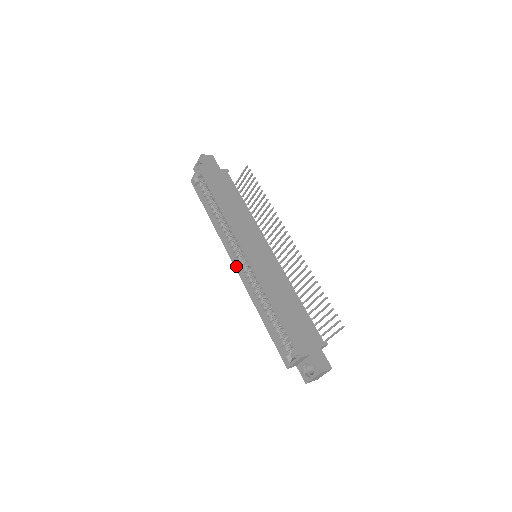
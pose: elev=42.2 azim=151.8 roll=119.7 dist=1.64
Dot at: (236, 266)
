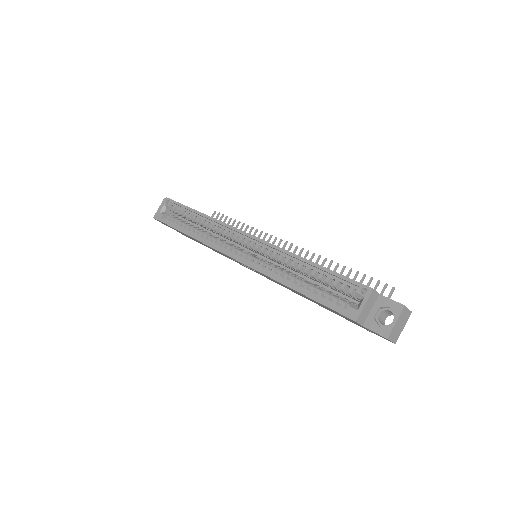
Dot at: (238, 257)
